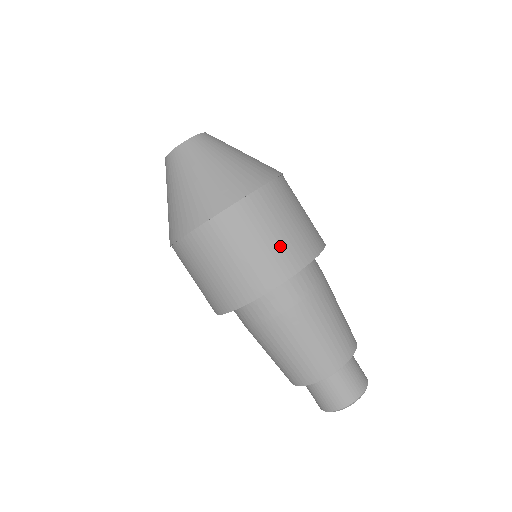
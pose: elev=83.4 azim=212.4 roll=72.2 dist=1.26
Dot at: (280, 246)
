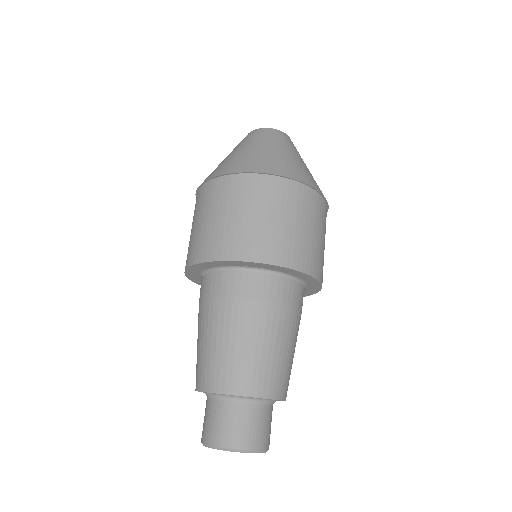
Dot at: (278, 233)
